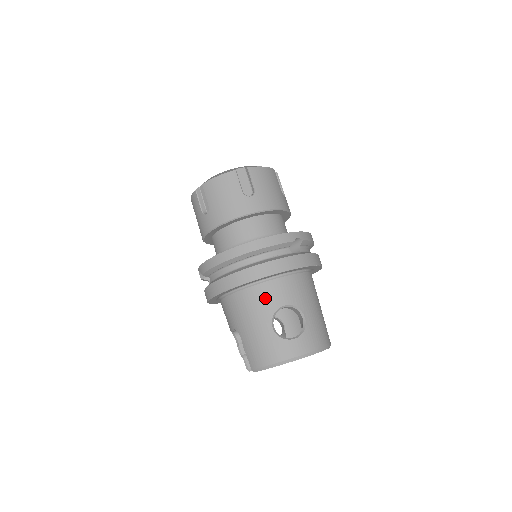
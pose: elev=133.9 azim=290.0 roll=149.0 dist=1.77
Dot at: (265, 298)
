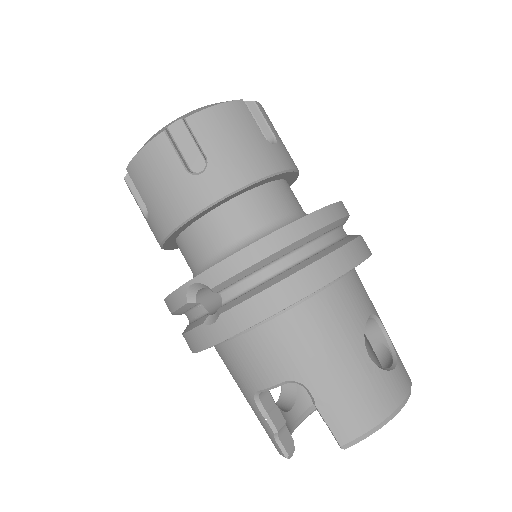
Dot at: (347, 307)
